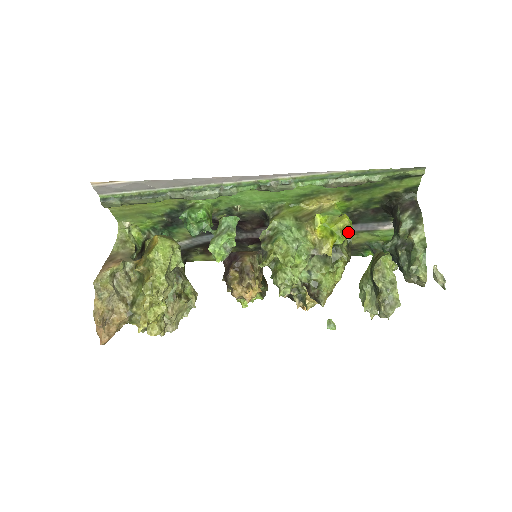
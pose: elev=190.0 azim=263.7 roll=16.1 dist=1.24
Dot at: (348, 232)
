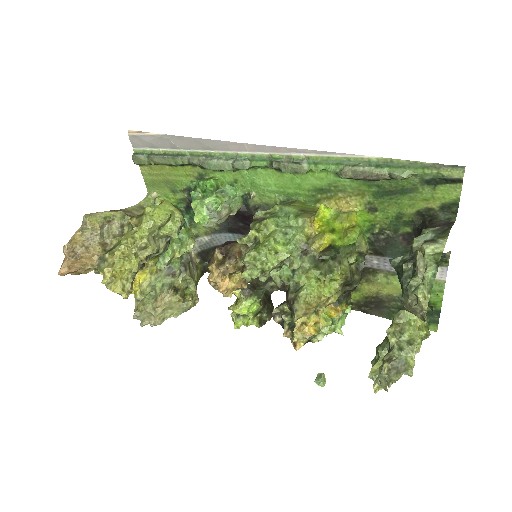
Dot at: (350, 231)
